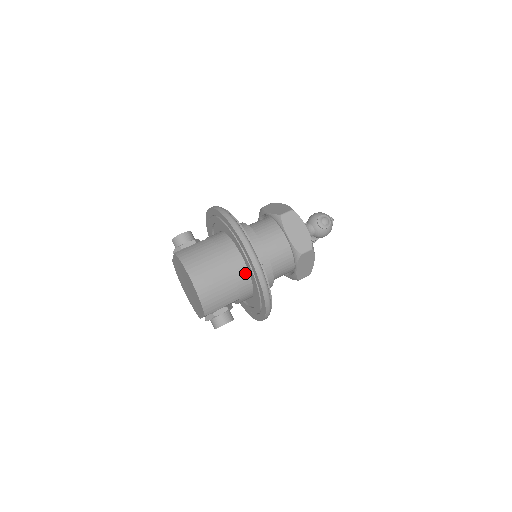
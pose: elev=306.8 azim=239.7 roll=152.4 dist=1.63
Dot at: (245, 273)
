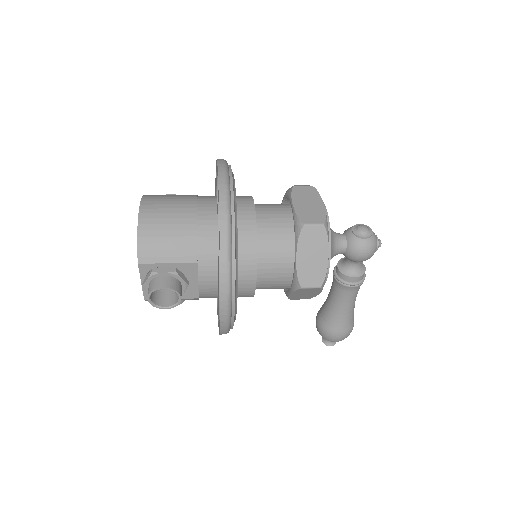
Dot at: (215, 224)
